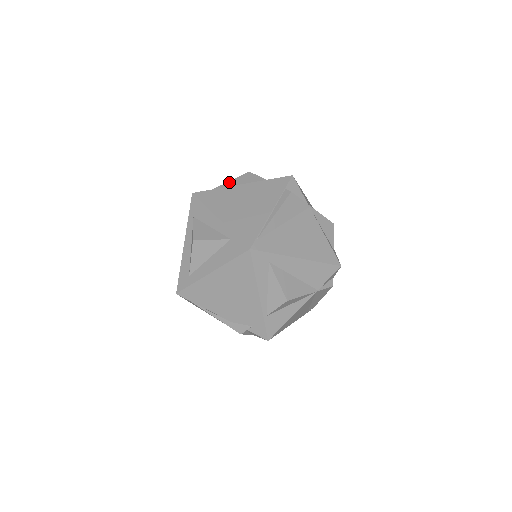
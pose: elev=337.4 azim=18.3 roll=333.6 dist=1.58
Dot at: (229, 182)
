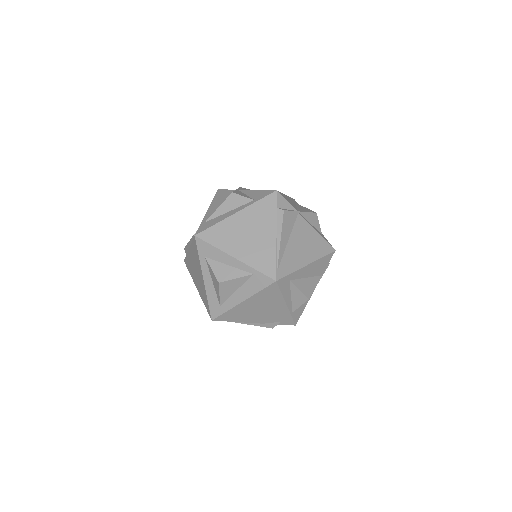
Dot at: (218, 209)
